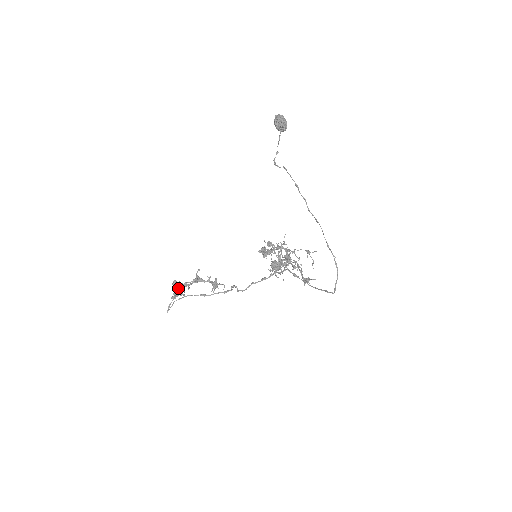
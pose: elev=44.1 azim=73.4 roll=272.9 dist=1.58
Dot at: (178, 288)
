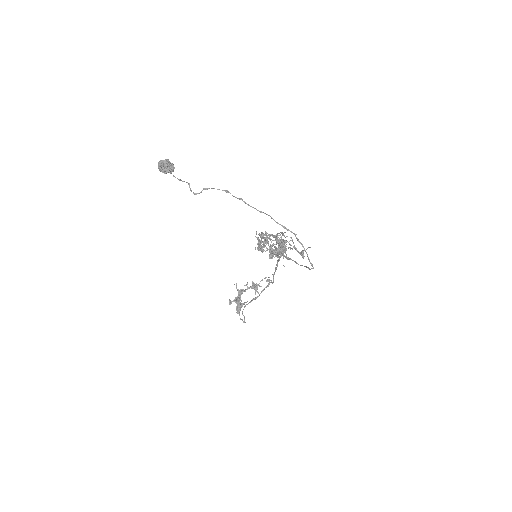
Dot at: occluded
